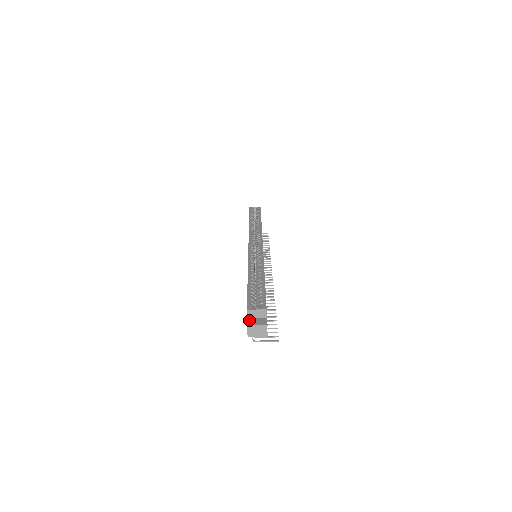
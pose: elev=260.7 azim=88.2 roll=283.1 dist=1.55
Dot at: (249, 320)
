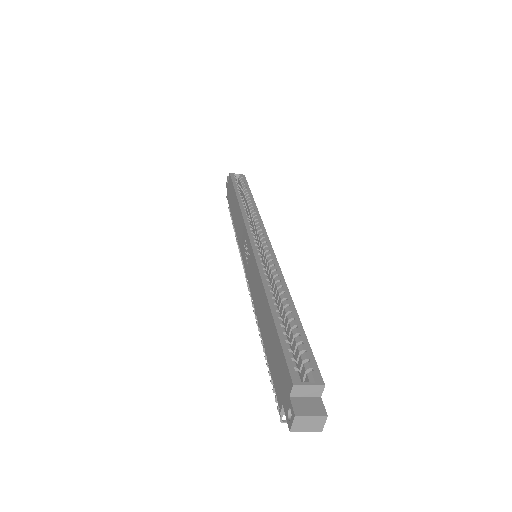
Dot at: (294, 402)
